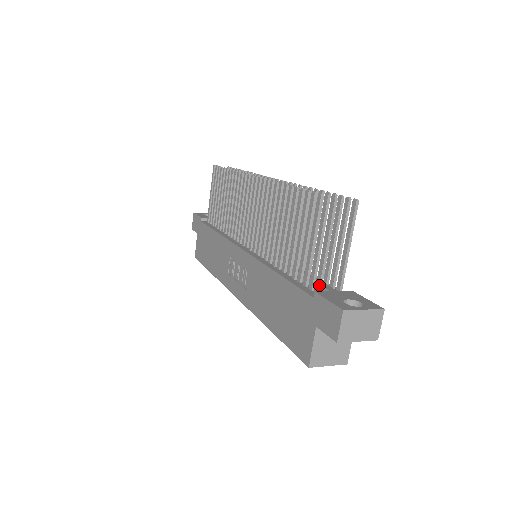
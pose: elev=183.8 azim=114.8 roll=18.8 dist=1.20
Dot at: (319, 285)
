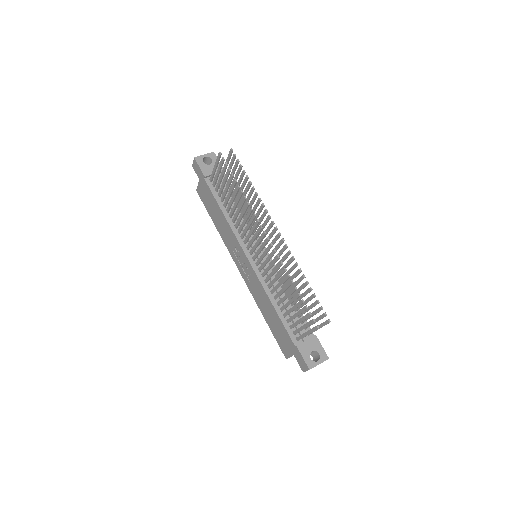
Dot at: occluded
